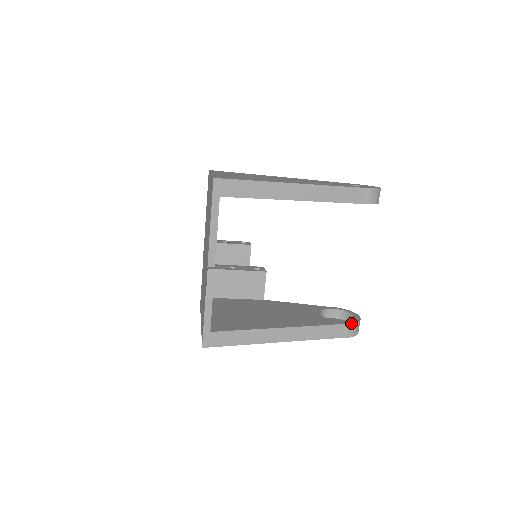
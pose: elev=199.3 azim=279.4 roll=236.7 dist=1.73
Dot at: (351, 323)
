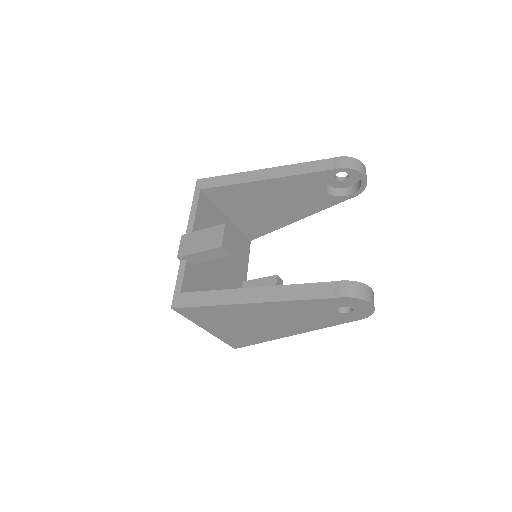
Dot at: (343, 280)
